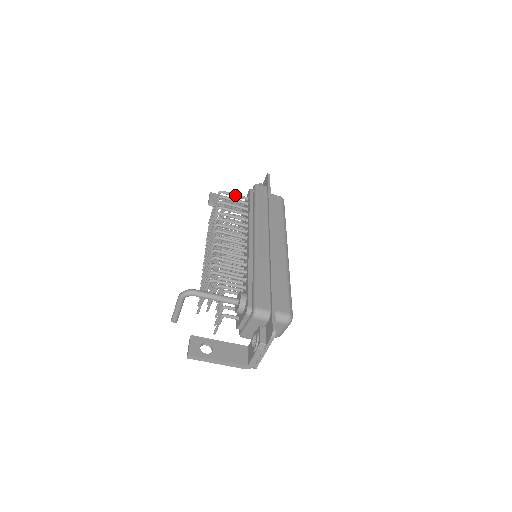
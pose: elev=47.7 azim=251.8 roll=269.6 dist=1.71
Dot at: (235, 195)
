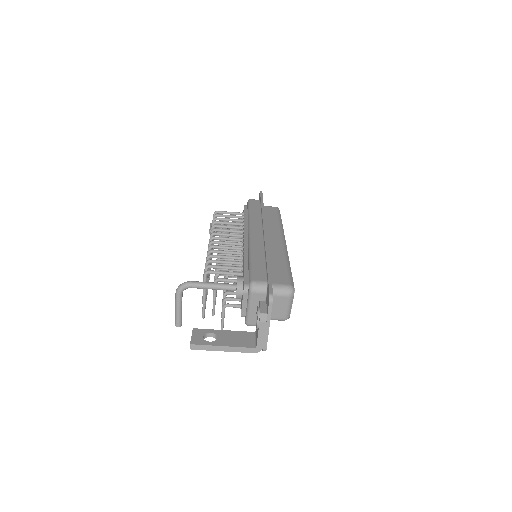
Dot at: (230, 213)
